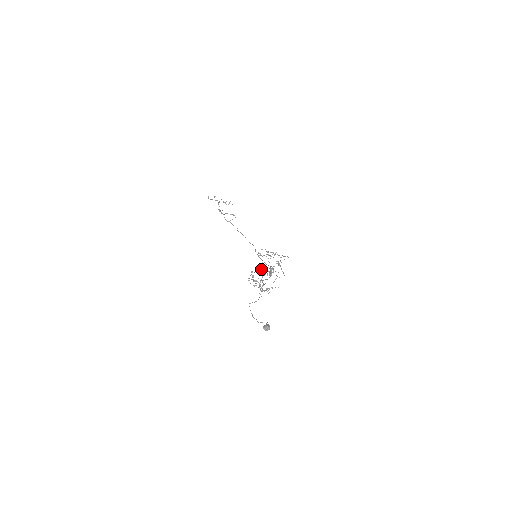
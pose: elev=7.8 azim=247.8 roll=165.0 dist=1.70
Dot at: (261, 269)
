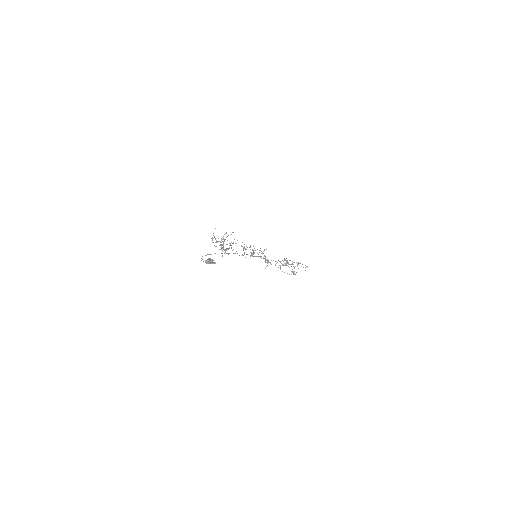
Dot at: occluded
